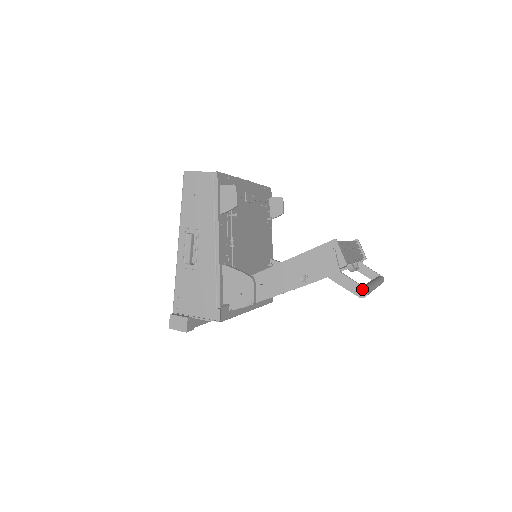
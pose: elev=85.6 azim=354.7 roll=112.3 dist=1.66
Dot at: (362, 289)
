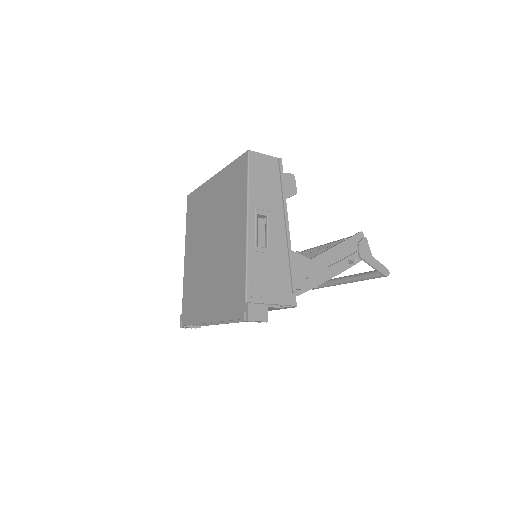
Dot at: (386, 269)
